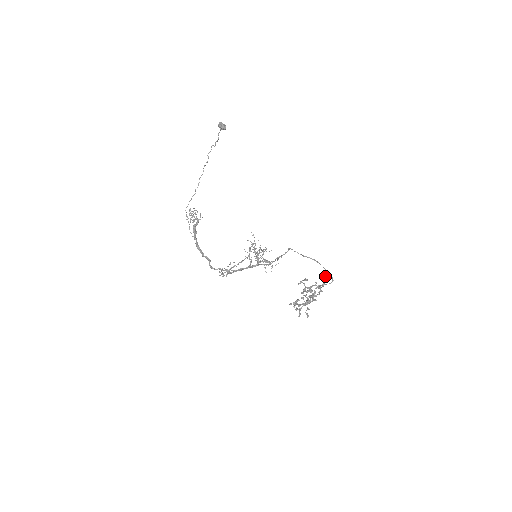
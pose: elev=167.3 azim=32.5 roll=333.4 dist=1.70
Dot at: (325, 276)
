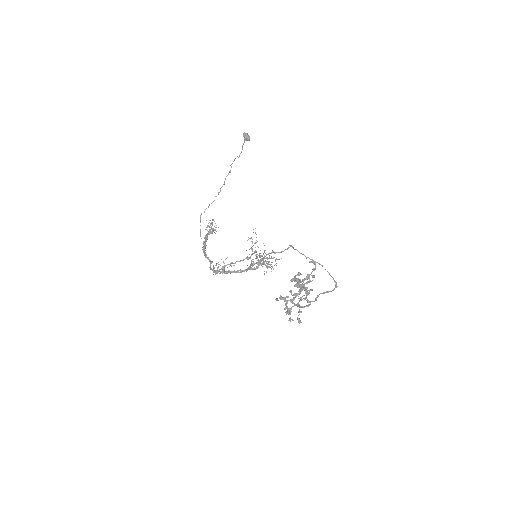
Dot at: occluded
